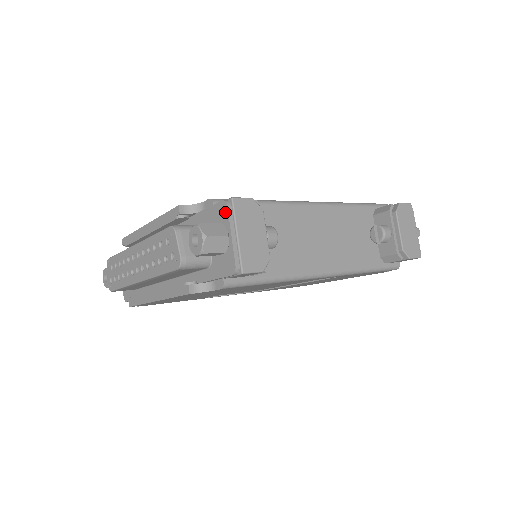
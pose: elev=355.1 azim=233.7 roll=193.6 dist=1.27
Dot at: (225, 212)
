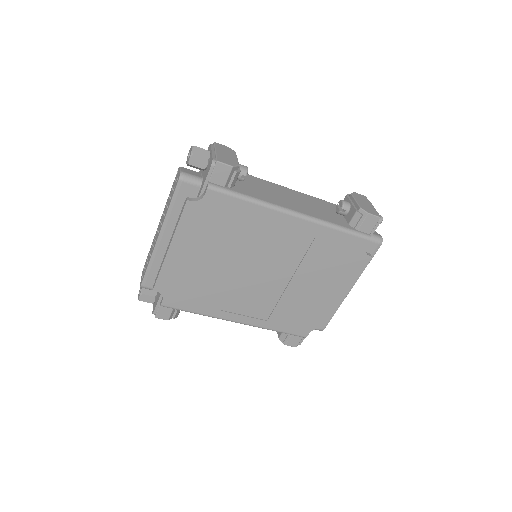
Dot at: (210, 148)
